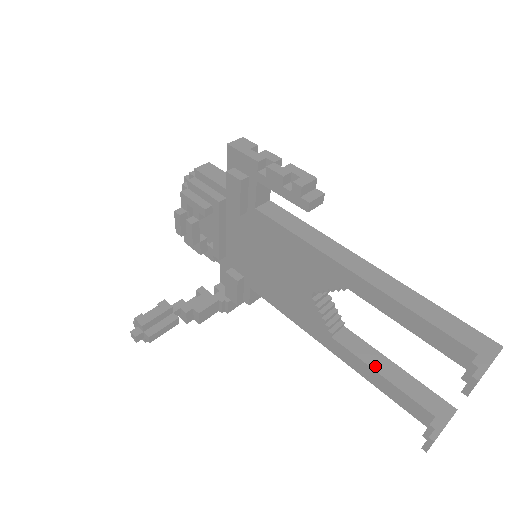
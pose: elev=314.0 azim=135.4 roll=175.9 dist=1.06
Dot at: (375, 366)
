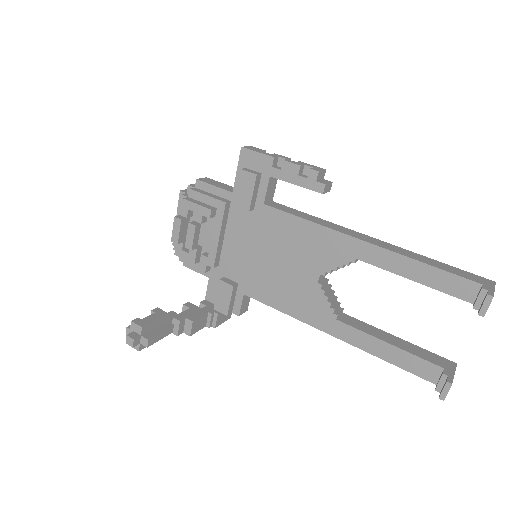
Dot at: (381, 338)
